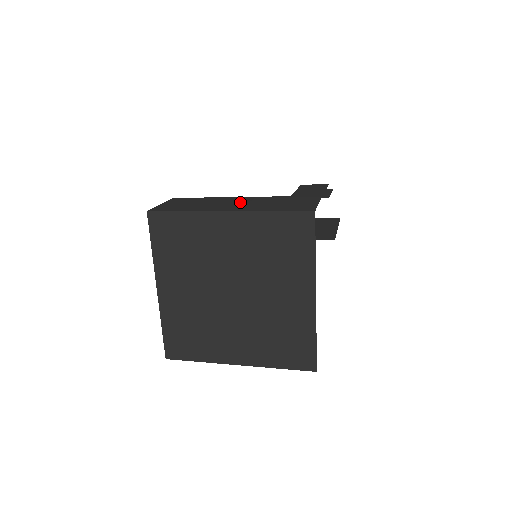
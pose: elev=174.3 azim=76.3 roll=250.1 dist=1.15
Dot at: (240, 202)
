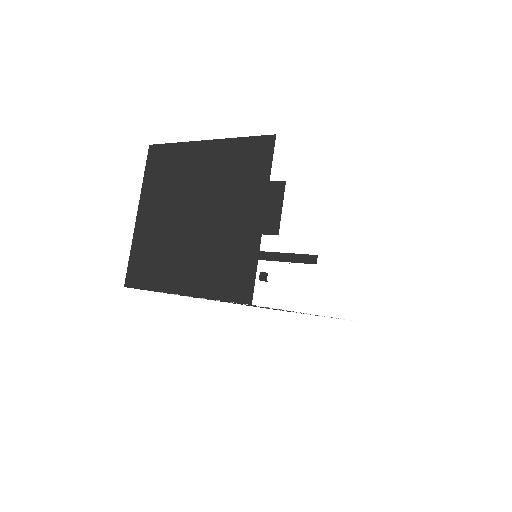
Dot at: occluded
